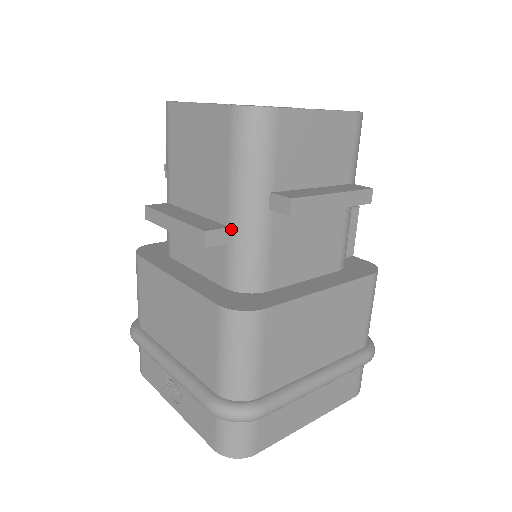
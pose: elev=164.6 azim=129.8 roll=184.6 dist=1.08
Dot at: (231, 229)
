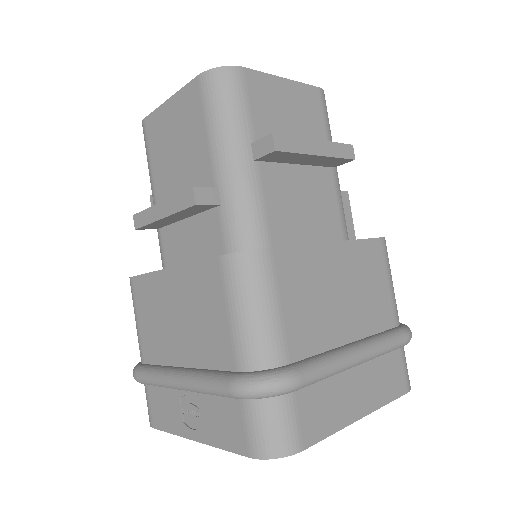
Dot at: (220, 189)
